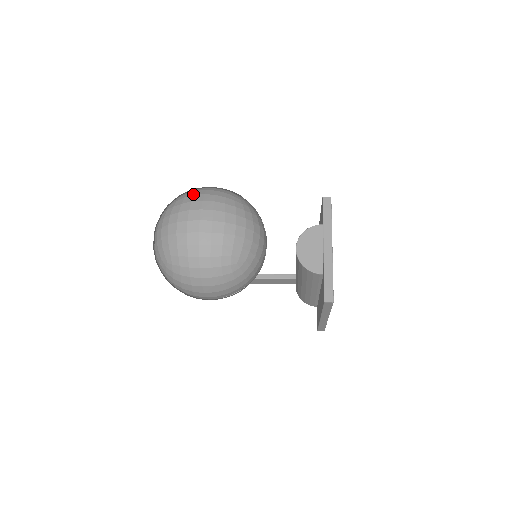
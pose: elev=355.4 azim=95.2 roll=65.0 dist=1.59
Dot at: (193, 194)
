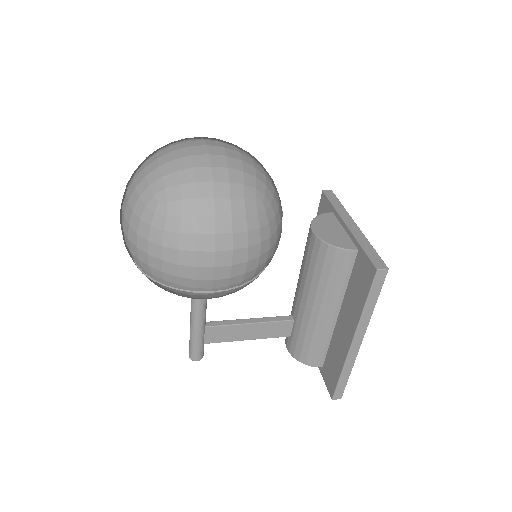
Dot at: occluded
